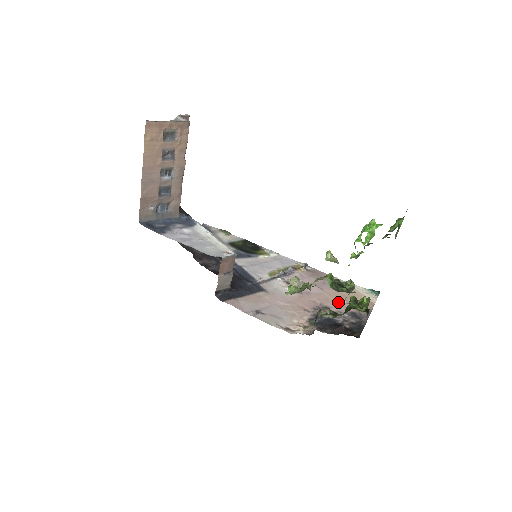
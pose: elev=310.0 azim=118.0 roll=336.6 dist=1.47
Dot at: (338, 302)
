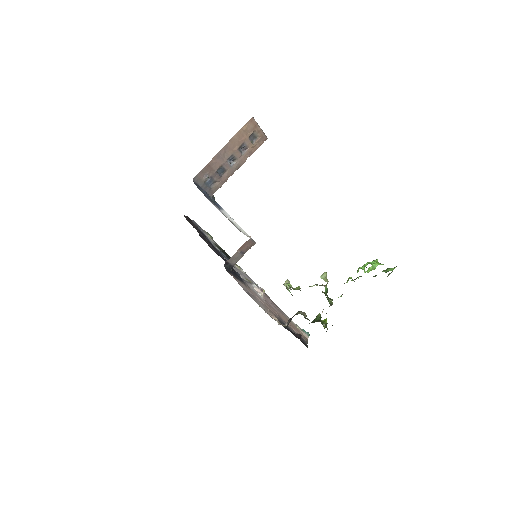
Dot at: occluded
